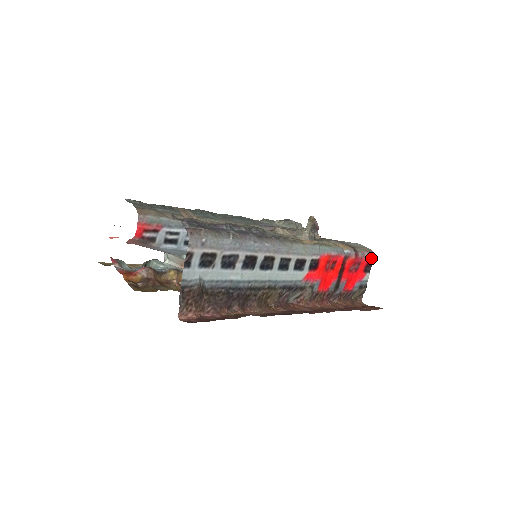
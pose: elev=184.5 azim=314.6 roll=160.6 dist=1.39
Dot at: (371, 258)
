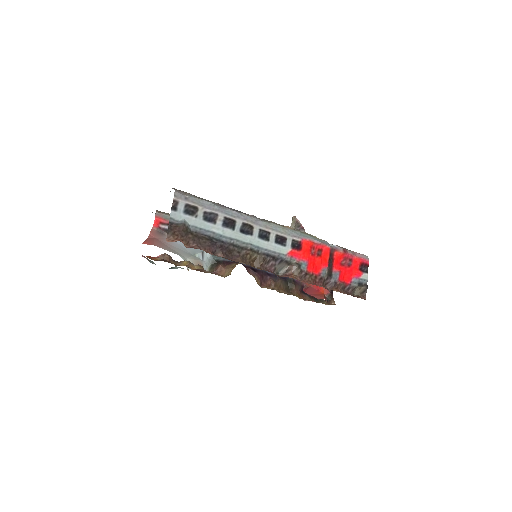
Dot at: (364, 259)
